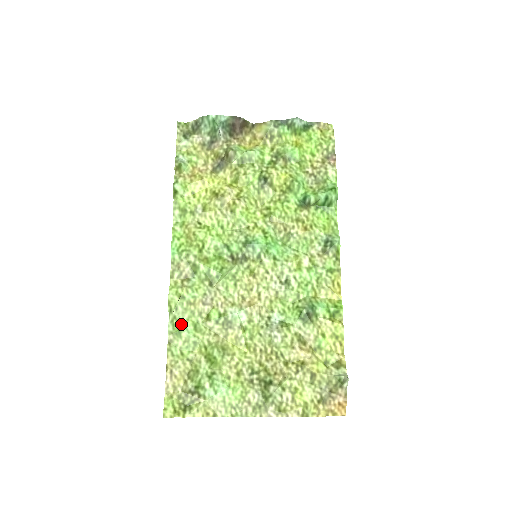
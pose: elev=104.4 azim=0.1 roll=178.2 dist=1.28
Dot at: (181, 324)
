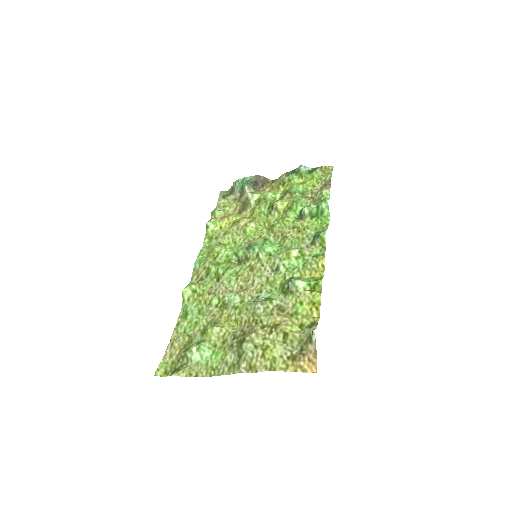
Dot at: (189, 310)
